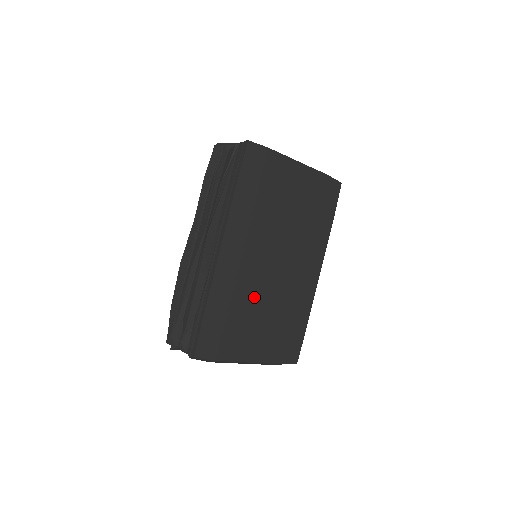
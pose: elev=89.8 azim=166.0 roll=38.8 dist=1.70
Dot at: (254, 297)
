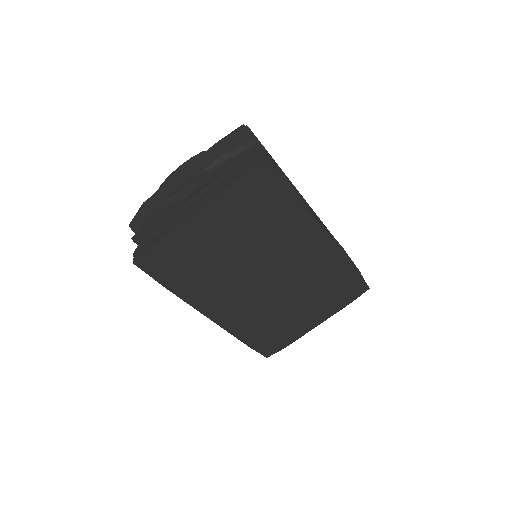
Dot at: (274, 307)
